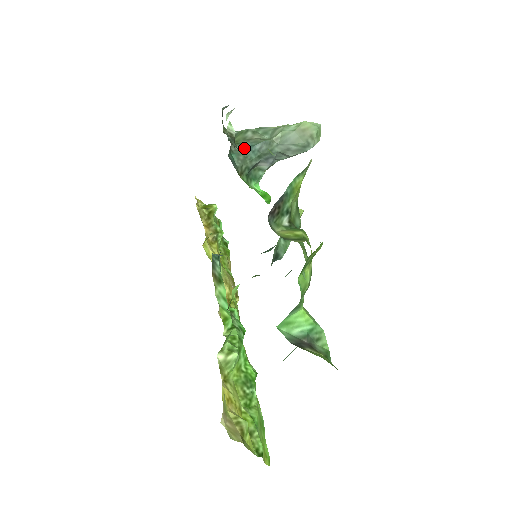
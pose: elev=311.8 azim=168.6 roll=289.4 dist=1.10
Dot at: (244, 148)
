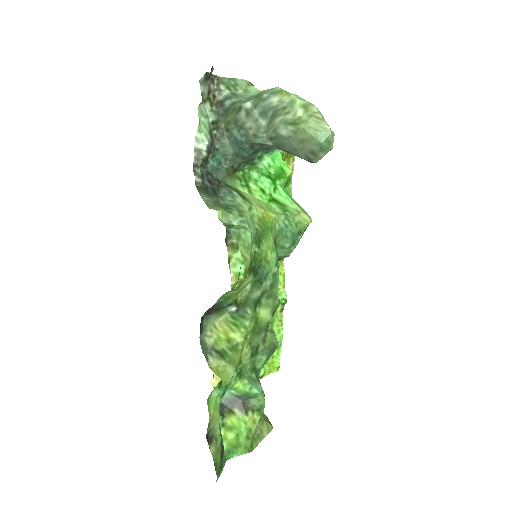
Dot at: (233, 143)
